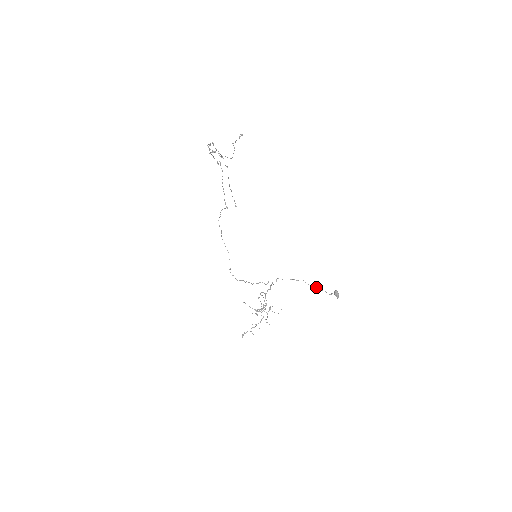
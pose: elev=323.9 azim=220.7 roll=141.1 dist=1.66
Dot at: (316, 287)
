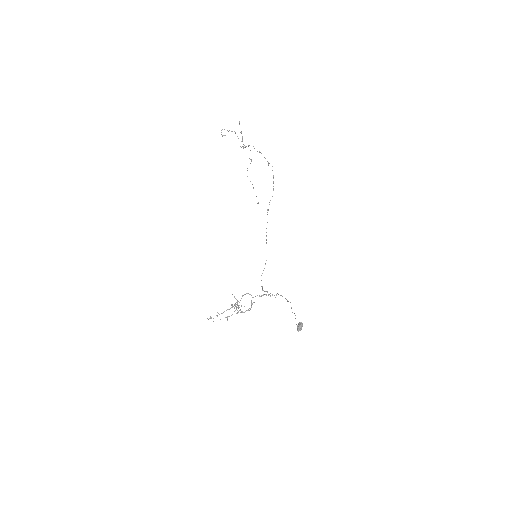
Dot at: (294, 313)
